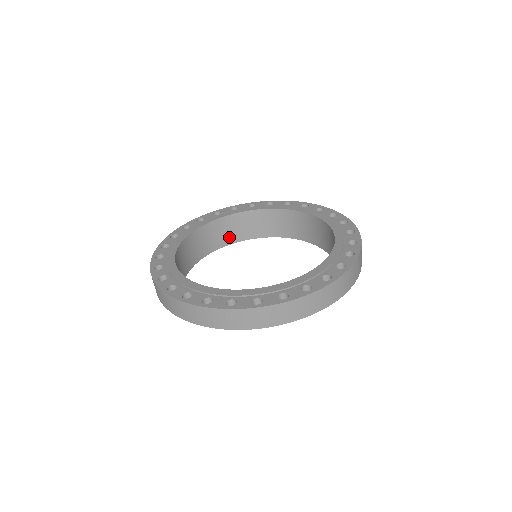
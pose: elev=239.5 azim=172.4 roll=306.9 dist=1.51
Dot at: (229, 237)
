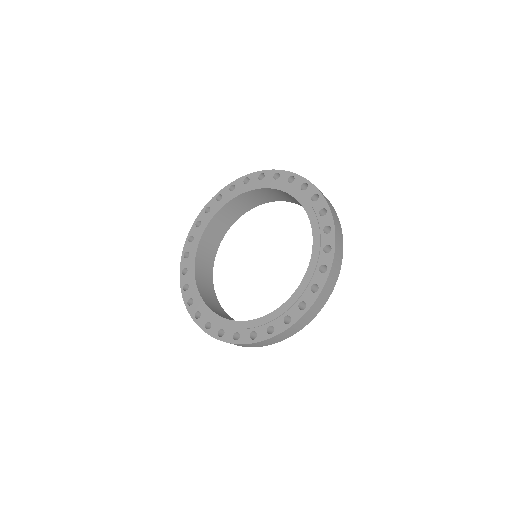
Dot at: (261, 200)
